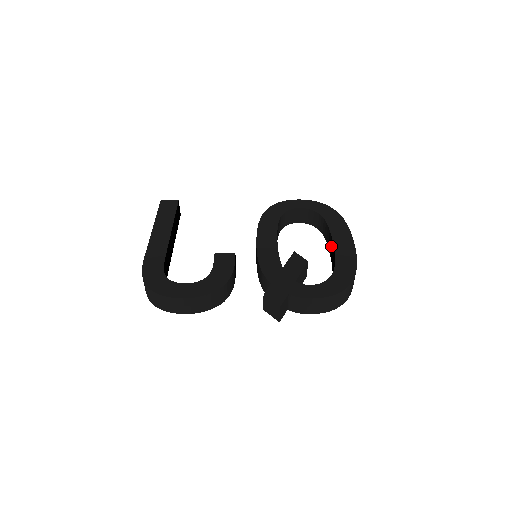
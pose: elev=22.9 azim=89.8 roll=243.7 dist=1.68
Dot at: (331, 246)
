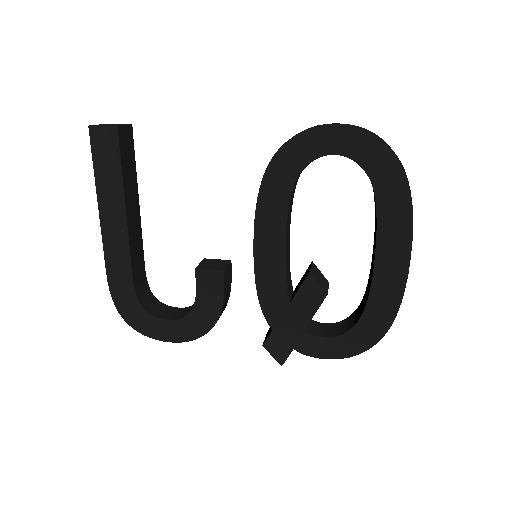
Dot at: (374, 245)
